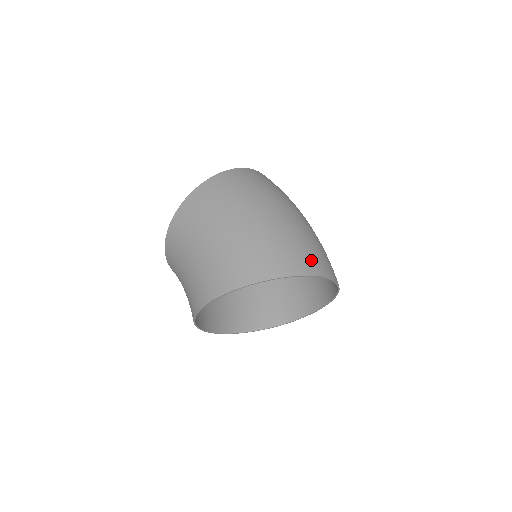
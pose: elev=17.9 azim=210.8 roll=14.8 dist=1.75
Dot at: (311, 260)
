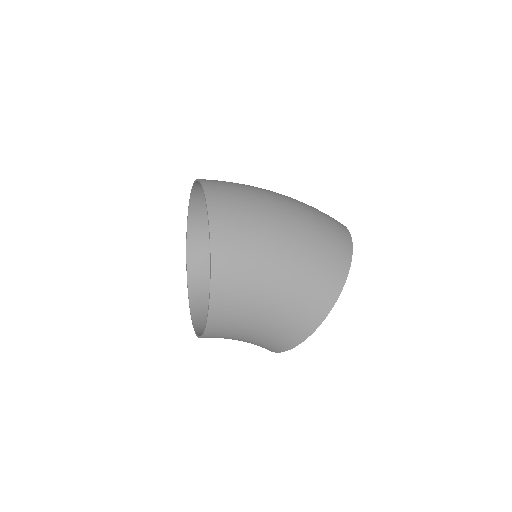
Dot at: (337, 224)
